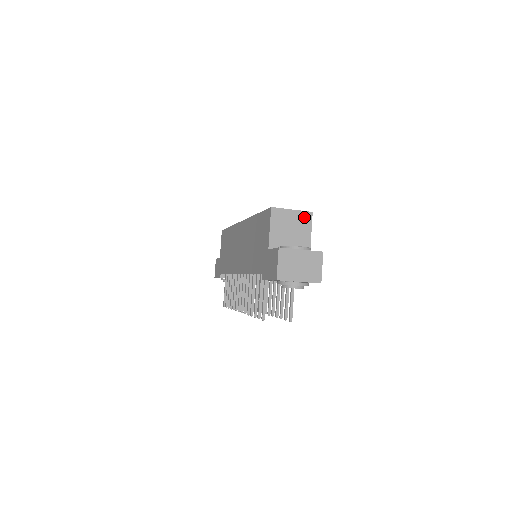
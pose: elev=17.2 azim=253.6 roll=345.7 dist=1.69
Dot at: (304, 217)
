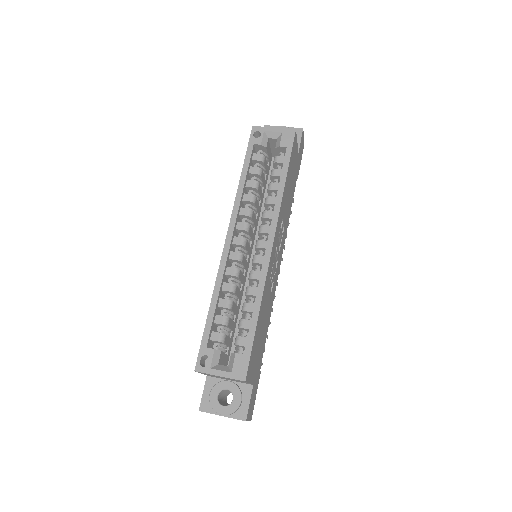
Dot at: occluded
